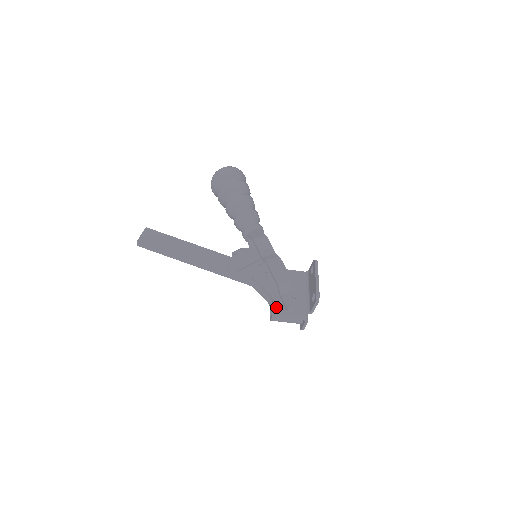
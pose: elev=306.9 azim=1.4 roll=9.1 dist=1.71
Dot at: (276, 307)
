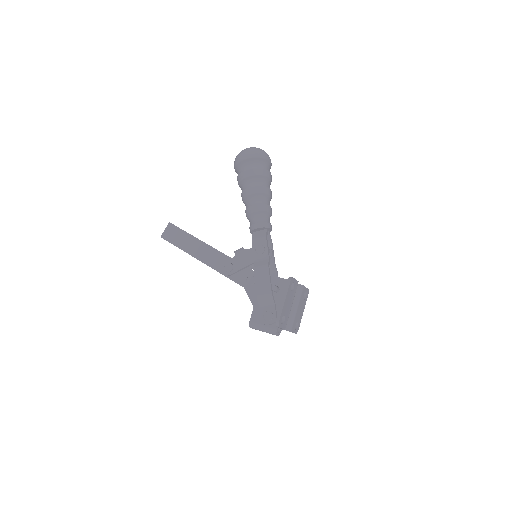
Dot at: (254, 318)
